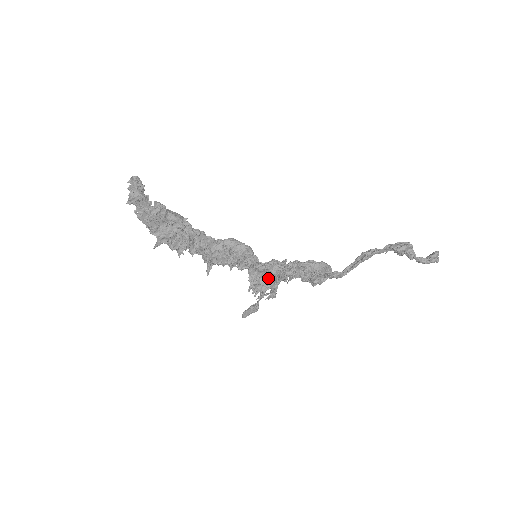
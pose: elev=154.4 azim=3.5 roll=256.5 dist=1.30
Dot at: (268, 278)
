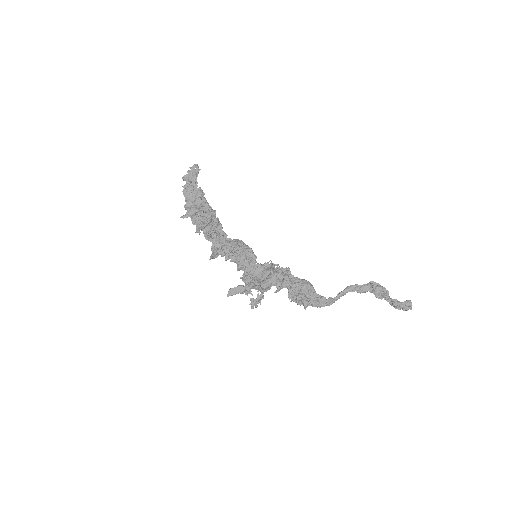
Dot at: (260, 278)
